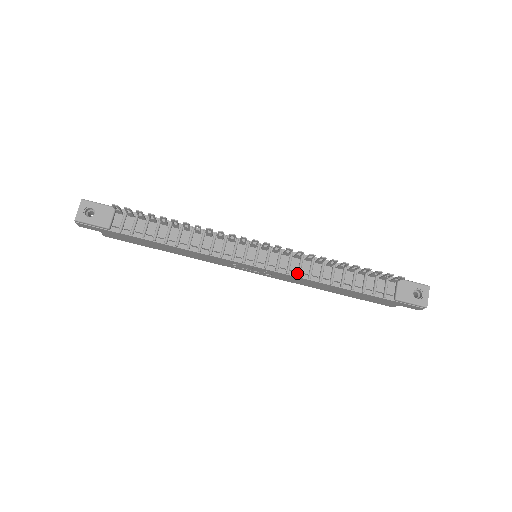
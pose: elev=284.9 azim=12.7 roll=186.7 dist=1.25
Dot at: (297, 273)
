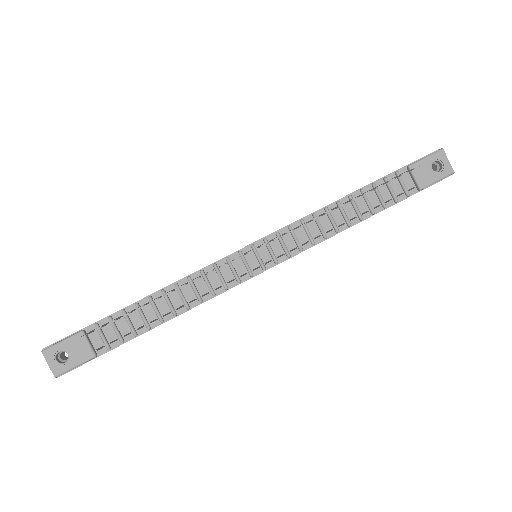
Dot at: (310, 243)
